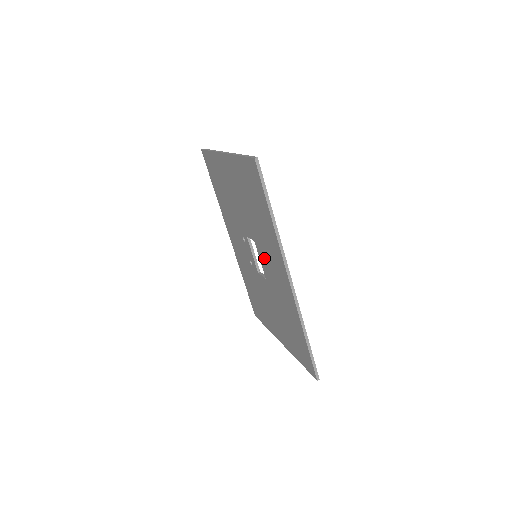
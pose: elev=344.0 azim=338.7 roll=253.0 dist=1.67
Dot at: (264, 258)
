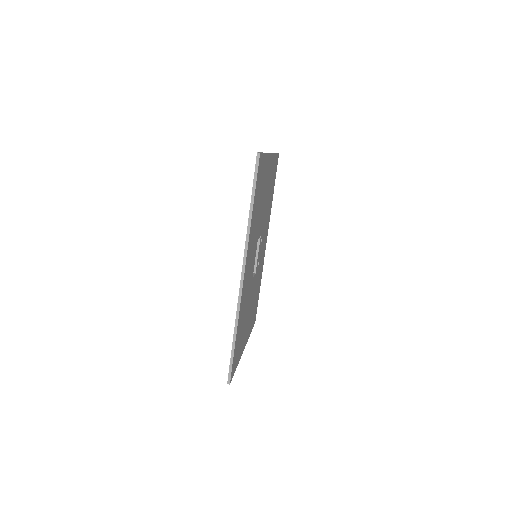
Dot at: occluded
